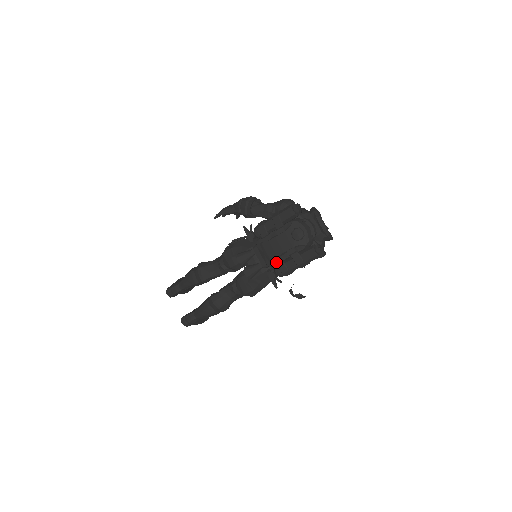
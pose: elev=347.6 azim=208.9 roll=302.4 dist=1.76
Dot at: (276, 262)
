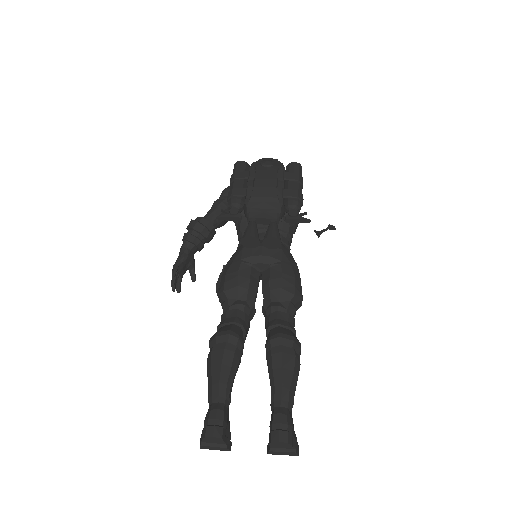
Dot at: (281, 193)
